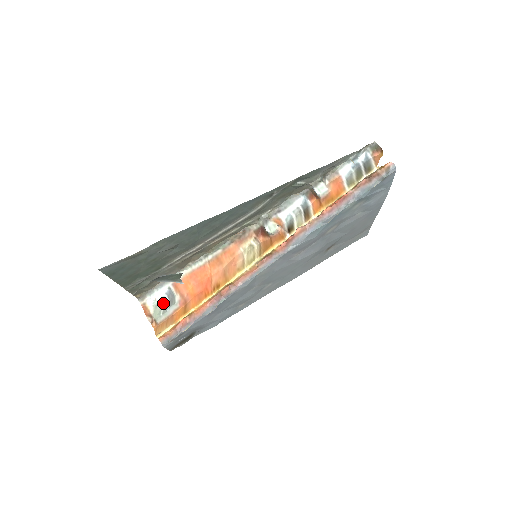
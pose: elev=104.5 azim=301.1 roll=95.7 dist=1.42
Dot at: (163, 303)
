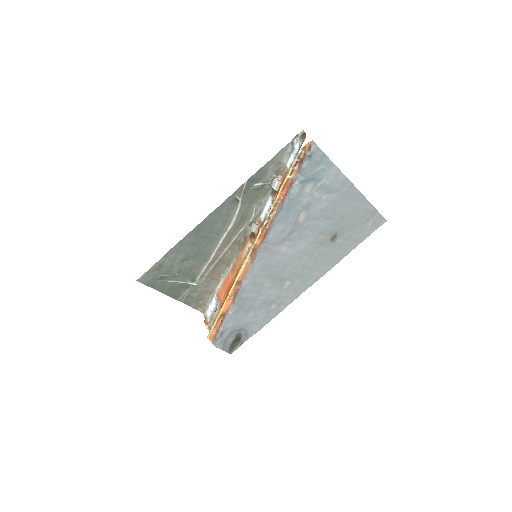
Dot at: (214, 312)
